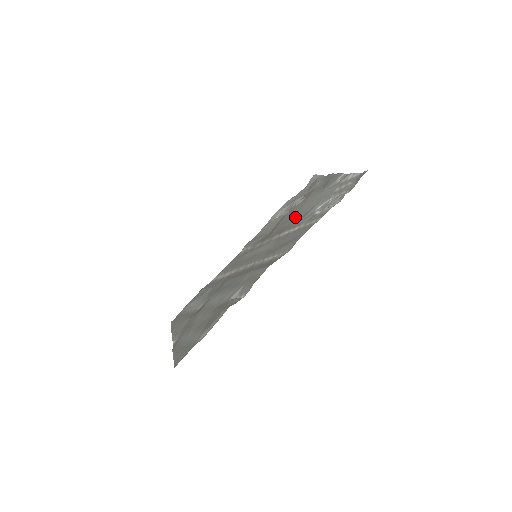
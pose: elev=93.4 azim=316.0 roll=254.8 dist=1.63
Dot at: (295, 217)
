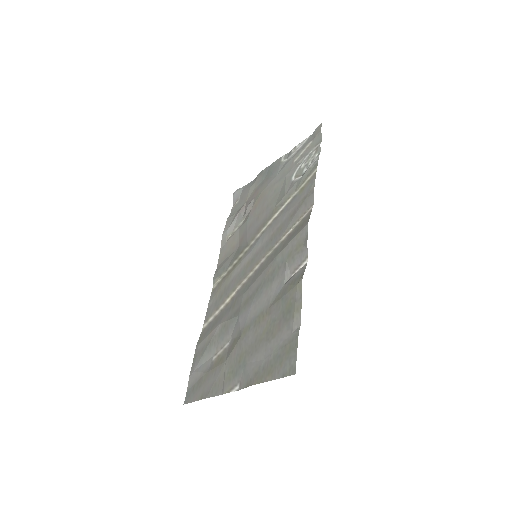
Dot at: (268, 205)
